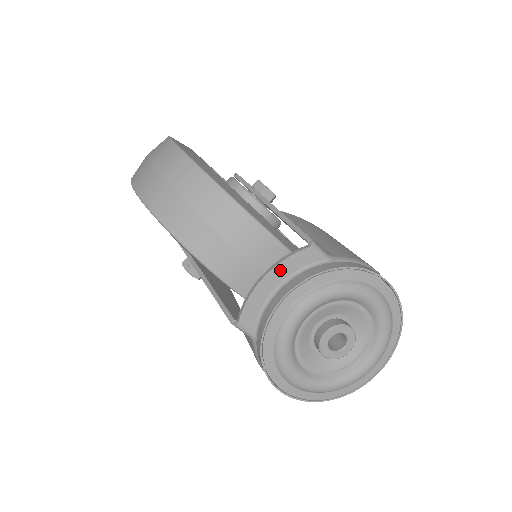
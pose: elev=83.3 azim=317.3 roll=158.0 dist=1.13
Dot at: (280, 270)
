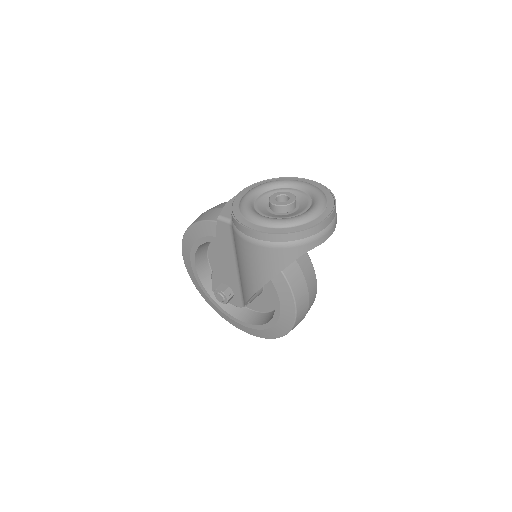
Dot at: occluded
